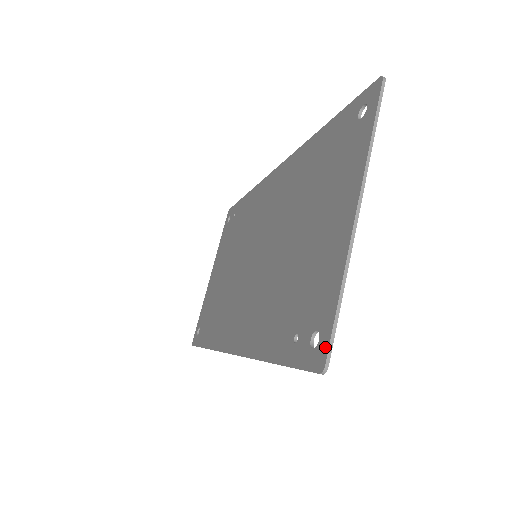
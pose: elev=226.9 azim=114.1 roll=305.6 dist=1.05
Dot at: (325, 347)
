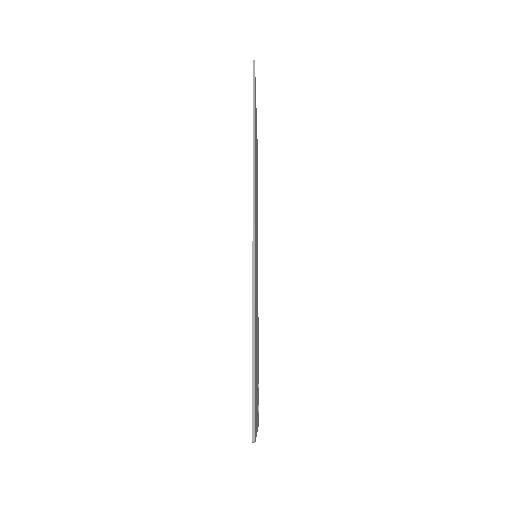
Dot at: occluded
